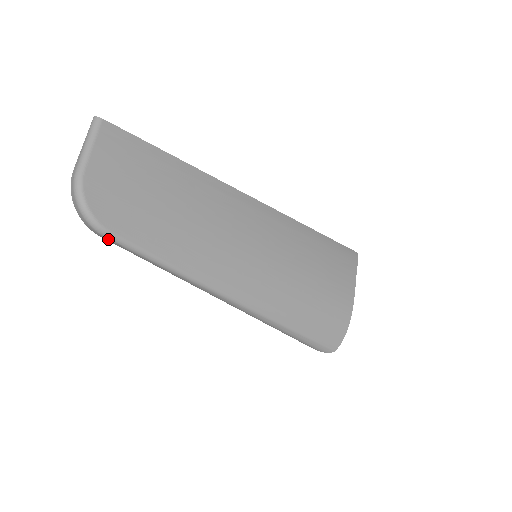
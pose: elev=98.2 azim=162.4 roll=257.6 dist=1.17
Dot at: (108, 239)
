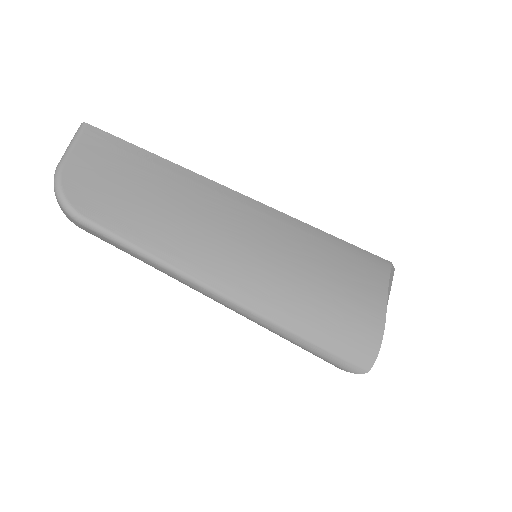
Dot at: (85, 227)
